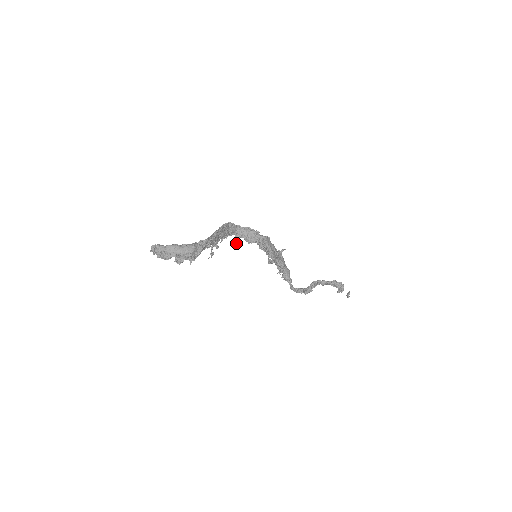
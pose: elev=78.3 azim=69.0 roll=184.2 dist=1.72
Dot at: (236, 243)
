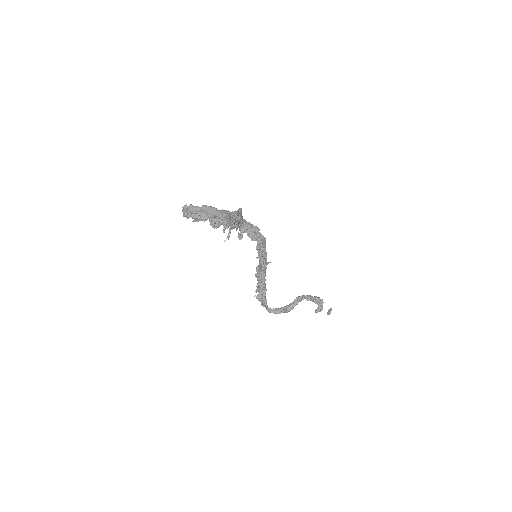
Dot at: (242, 236)
